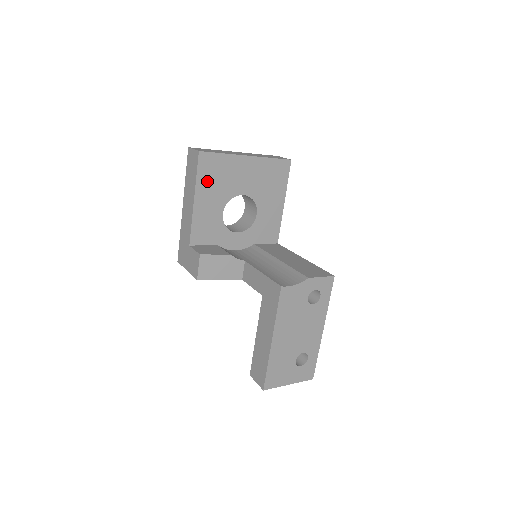
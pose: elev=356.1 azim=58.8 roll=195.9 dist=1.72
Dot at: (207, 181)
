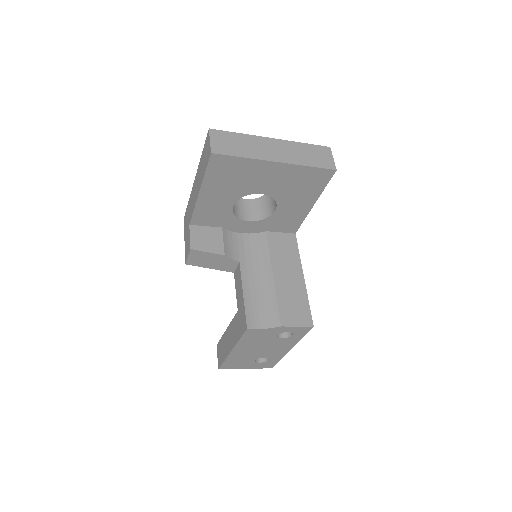
Dot at: (218, 179)
